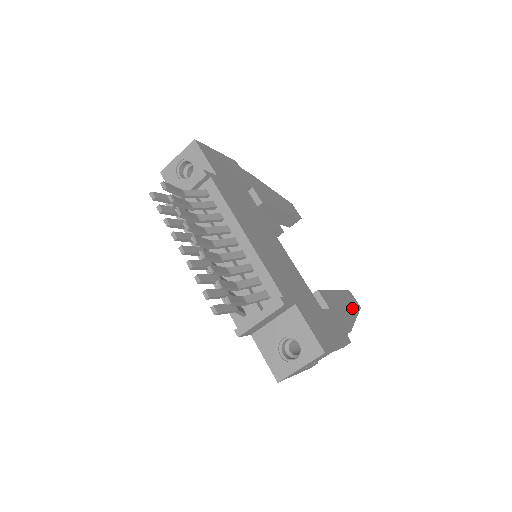
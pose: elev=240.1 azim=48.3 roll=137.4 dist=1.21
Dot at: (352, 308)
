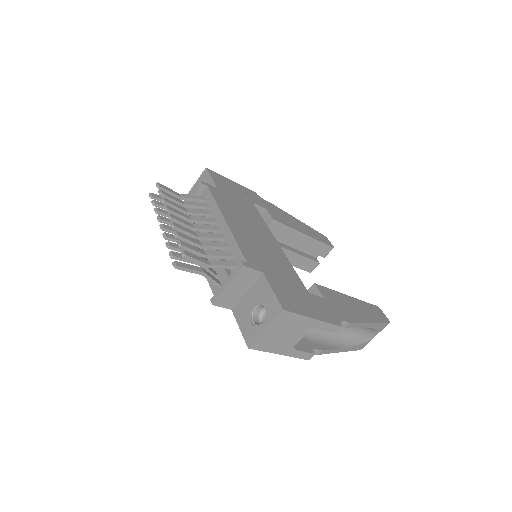
Dot at: (371, 315)
